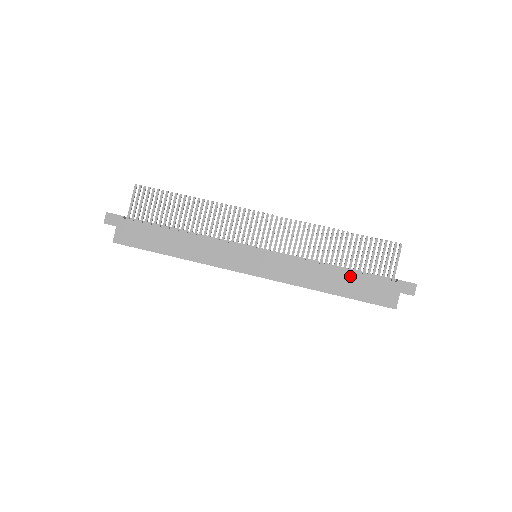
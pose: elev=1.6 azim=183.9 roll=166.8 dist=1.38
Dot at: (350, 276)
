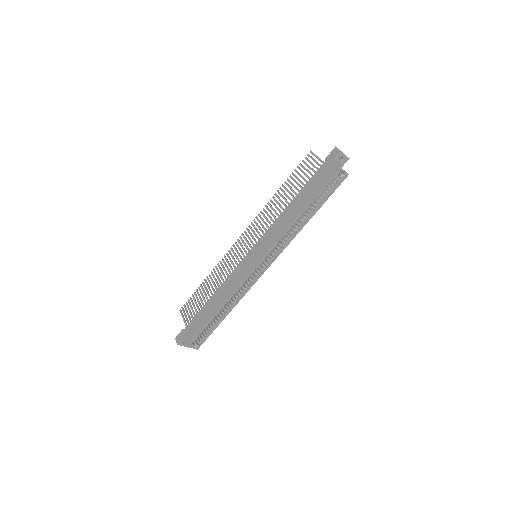
Dot at: (302, 193)
